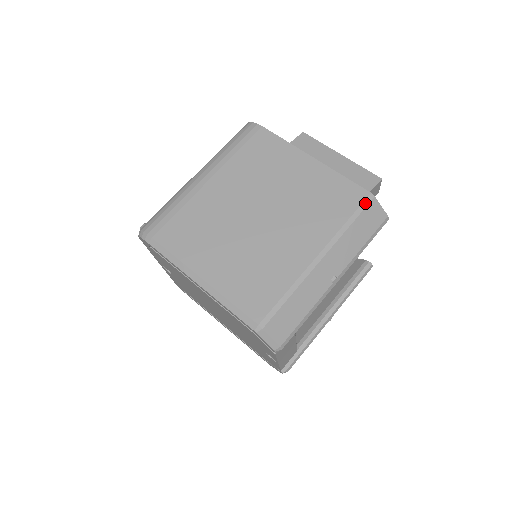
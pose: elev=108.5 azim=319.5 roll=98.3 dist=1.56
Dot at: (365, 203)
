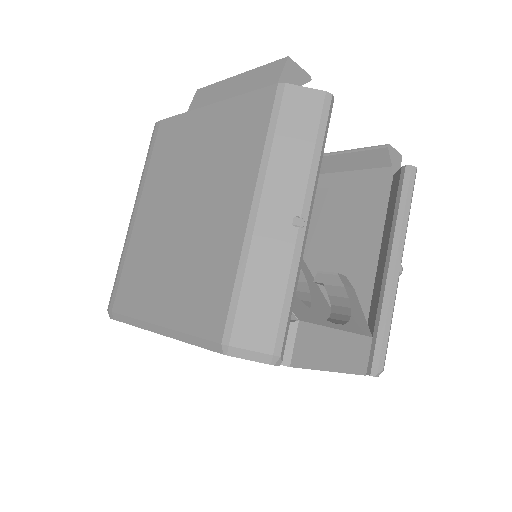
Dot at: (277, 101)
